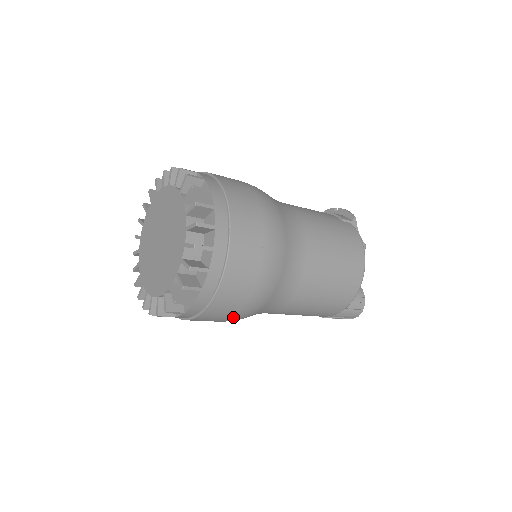
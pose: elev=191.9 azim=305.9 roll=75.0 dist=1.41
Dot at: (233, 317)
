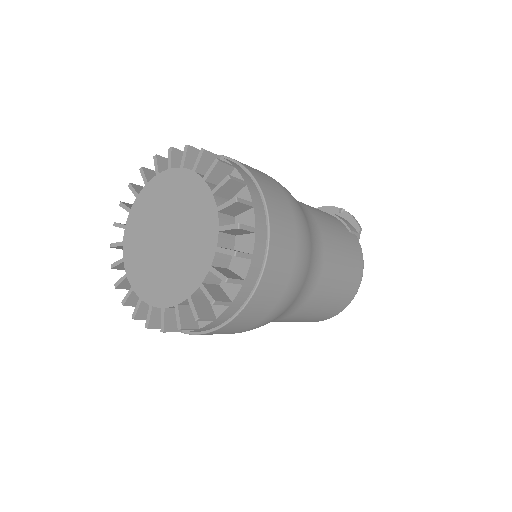
Dot at: occluded
